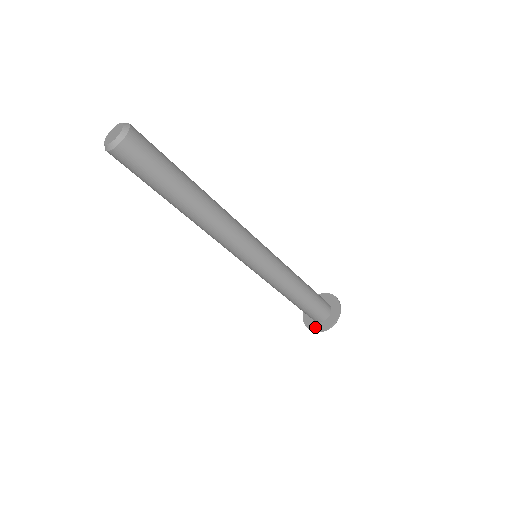
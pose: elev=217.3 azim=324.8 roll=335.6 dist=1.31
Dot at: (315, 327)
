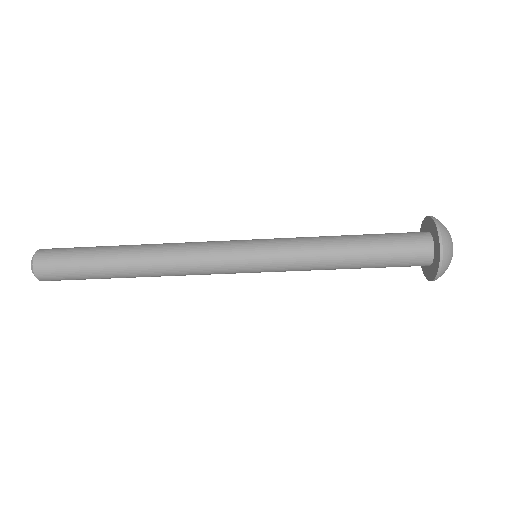
Dot at: occluded
